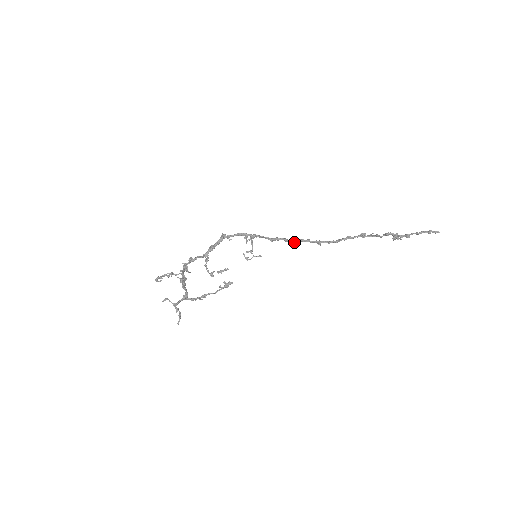
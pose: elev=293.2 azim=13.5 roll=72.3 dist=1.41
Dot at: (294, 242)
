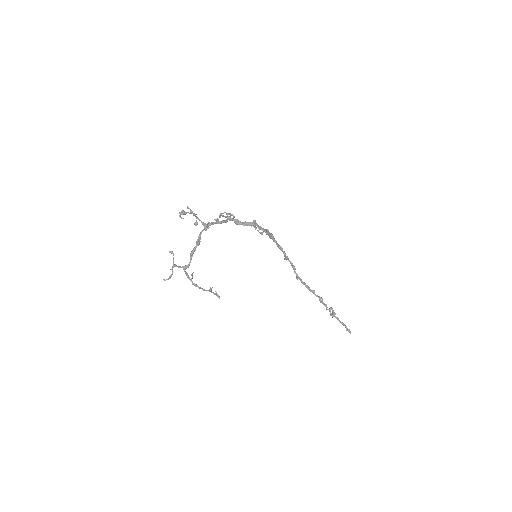
Dot at: occluded
